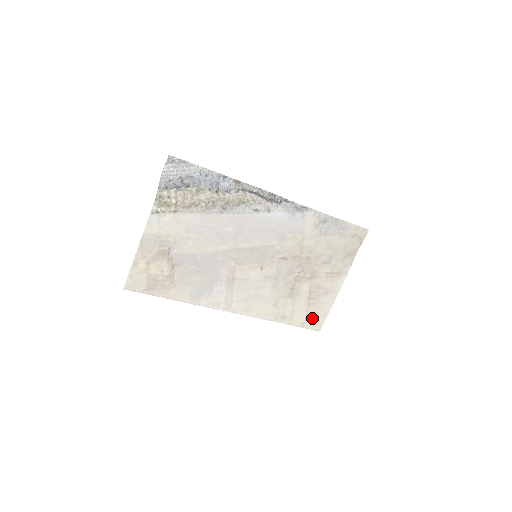
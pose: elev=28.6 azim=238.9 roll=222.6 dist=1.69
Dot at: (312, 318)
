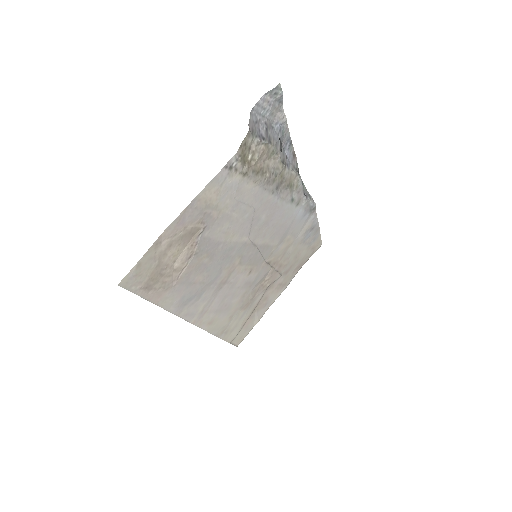
Dot at: (242, 332)
